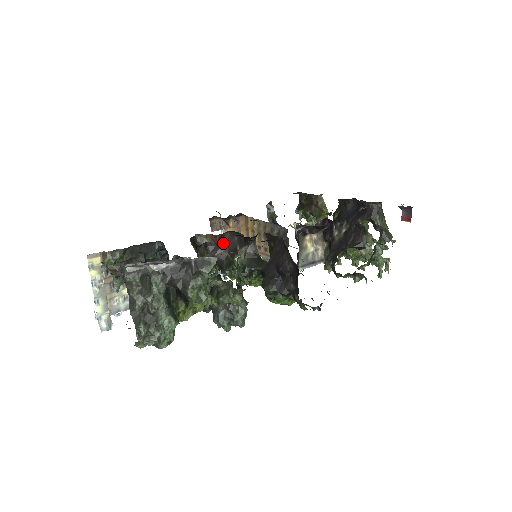
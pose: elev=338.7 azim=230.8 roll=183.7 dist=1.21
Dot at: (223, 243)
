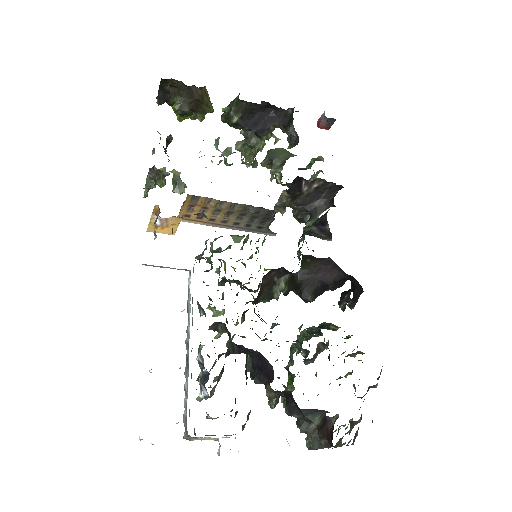
Dot at: (261, 284)
